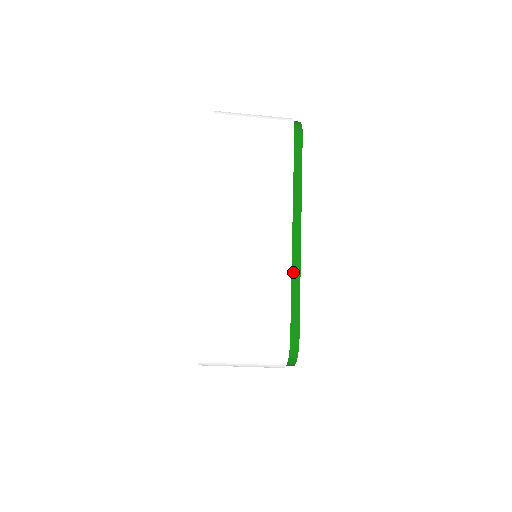
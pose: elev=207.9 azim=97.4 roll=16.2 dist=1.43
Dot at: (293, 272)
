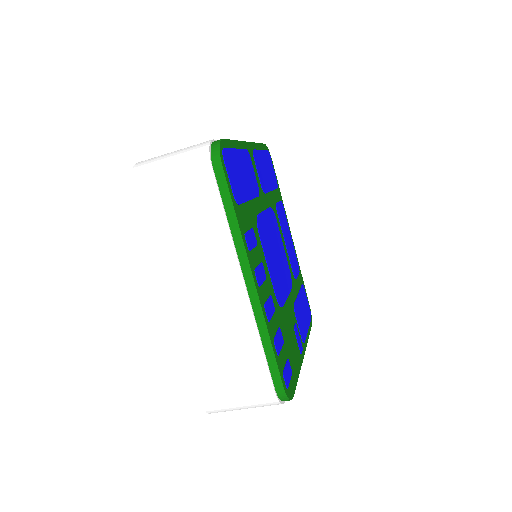
Dot at: occluded
